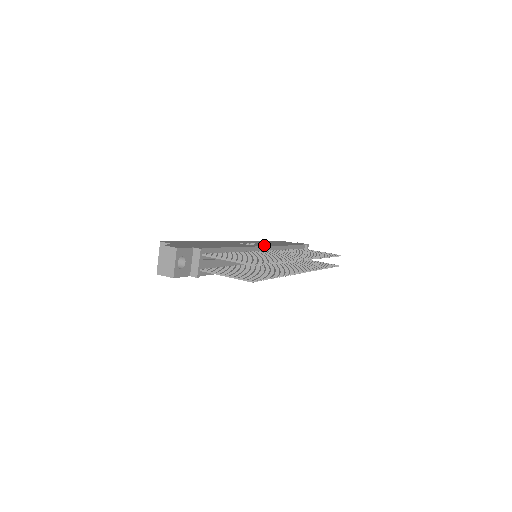
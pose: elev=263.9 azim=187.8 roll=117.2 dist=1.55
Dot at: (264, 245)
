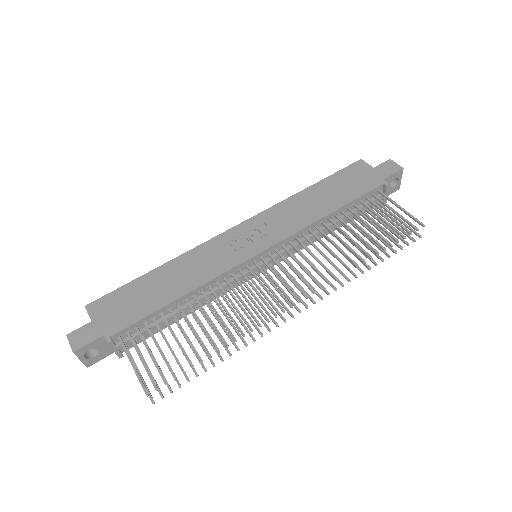
Dot at: (266, 244)
